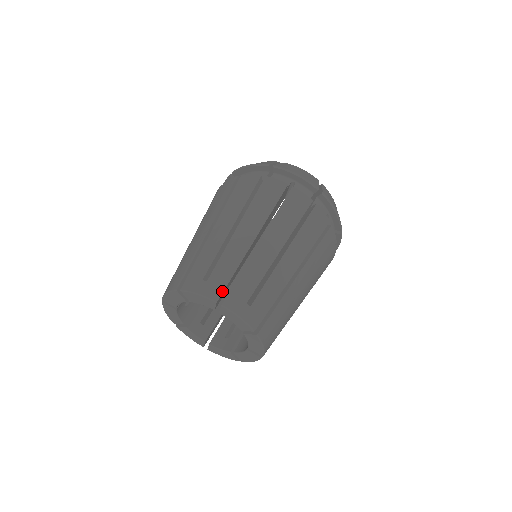
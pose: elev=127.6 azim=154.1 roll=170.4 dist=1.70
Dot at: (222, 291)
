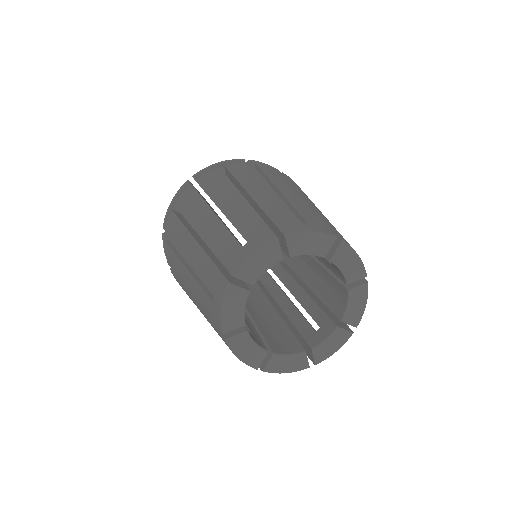
Dot at: occluded
